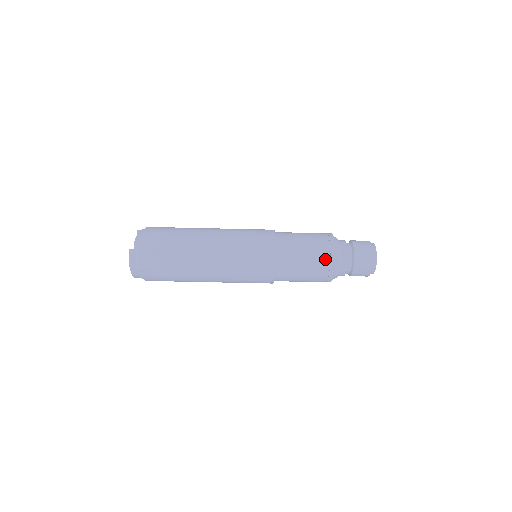
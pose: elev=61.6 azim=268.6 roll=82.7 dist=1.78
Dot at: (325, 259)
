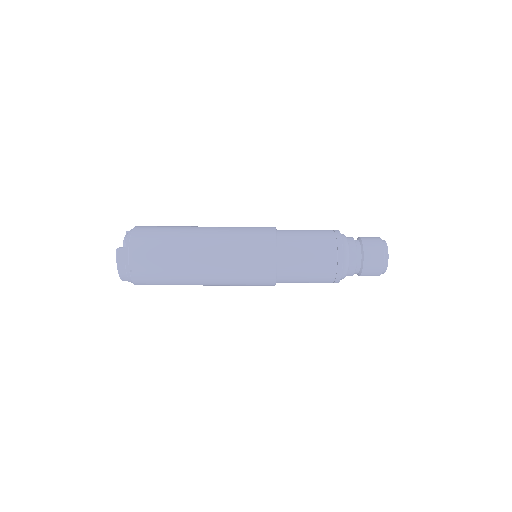
Dot at: (332, 255)
